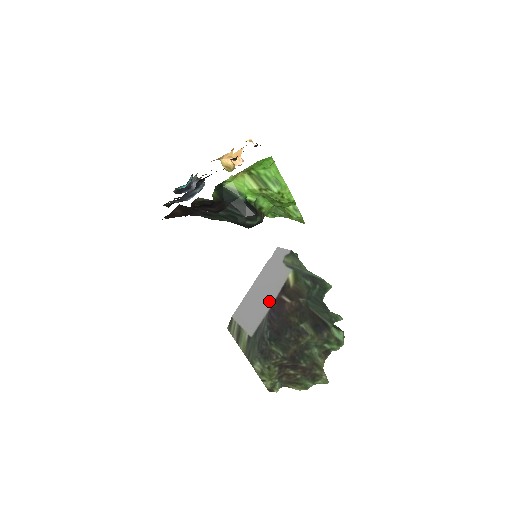
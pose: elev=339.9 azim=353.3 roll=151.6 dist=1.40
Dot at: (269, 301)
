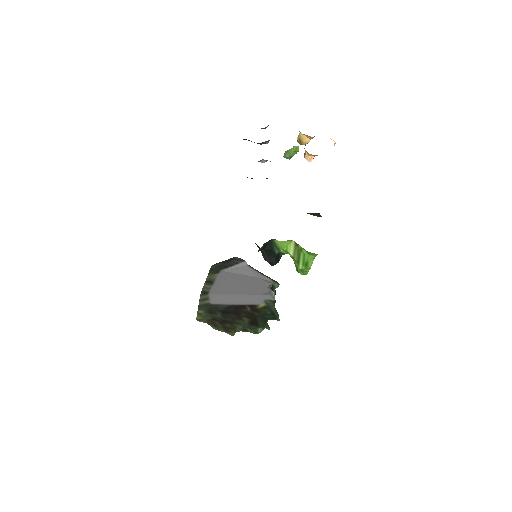
Dot at: (238, 303)
